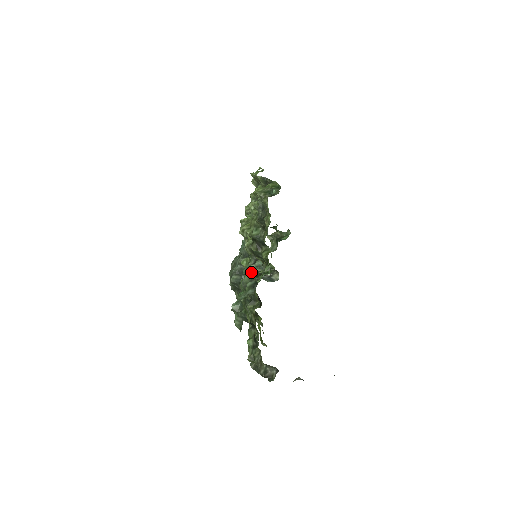
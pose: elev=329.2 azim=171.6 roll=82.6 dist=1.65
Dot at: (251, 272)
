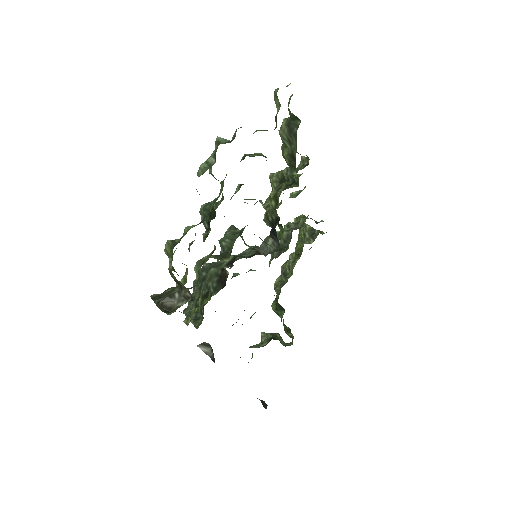
Dot at: occluded
